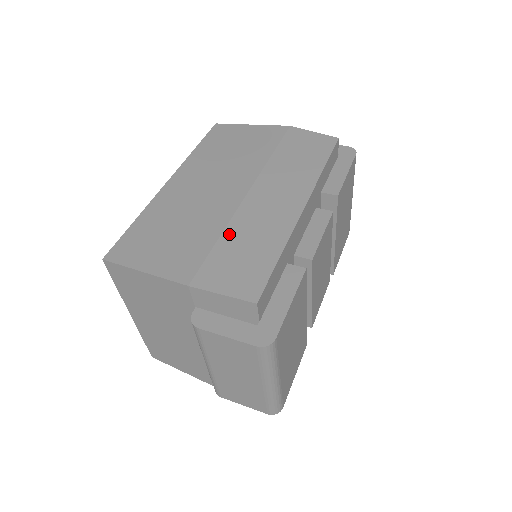
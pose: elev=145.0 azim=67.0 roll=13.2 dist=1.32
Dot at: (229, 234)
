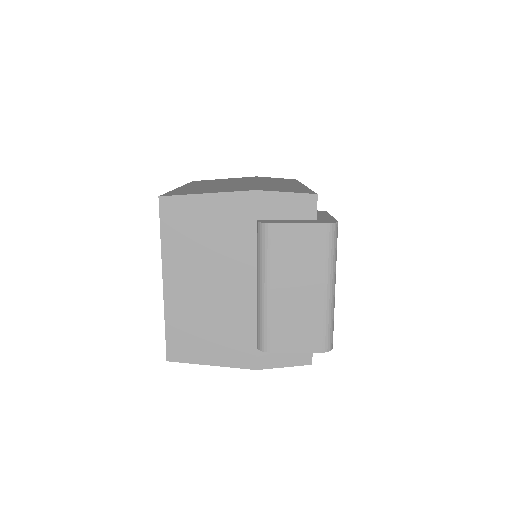
Dot at: (262, 185)
